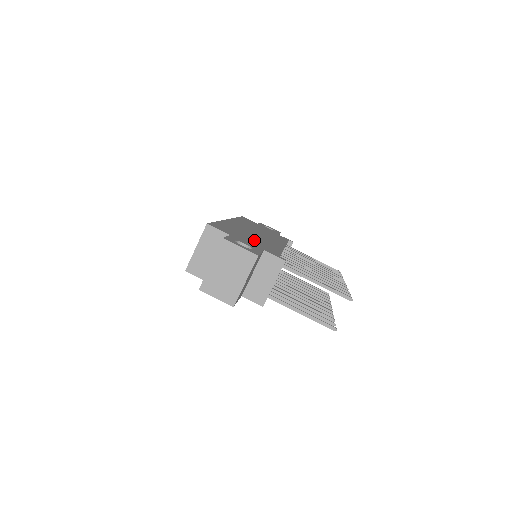
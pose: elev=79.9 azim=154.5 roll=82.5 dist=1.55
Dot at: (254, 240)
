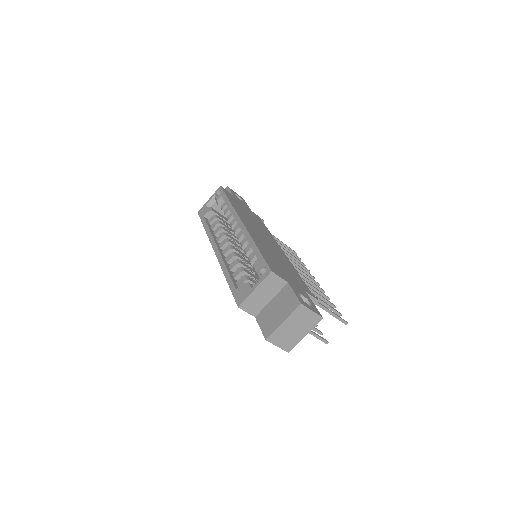
Dot at: (287, 269)
